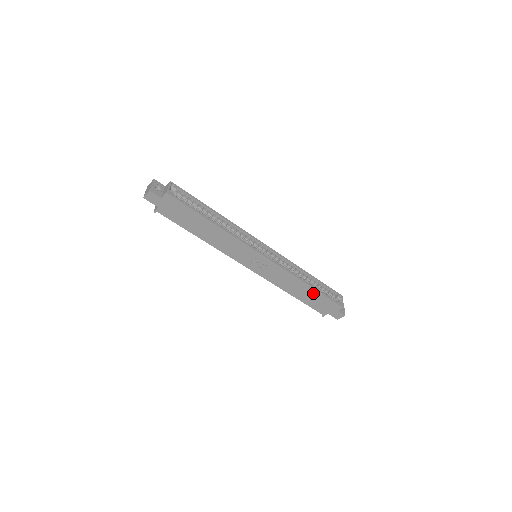
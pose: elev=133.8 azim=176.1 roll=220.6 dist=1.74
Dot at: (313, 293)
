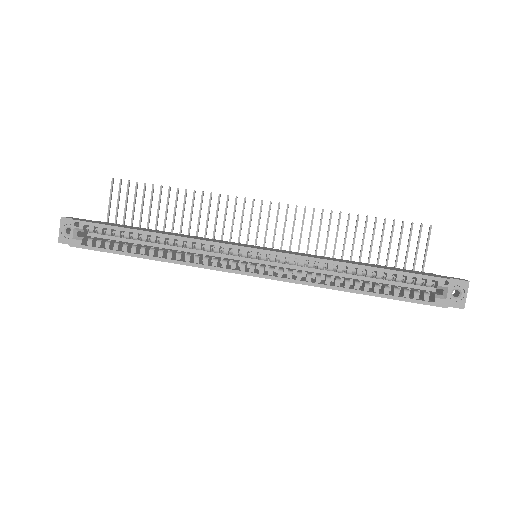
Dot at: occluded
